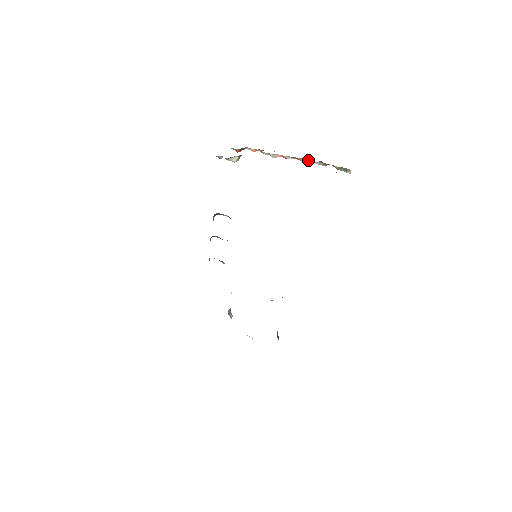
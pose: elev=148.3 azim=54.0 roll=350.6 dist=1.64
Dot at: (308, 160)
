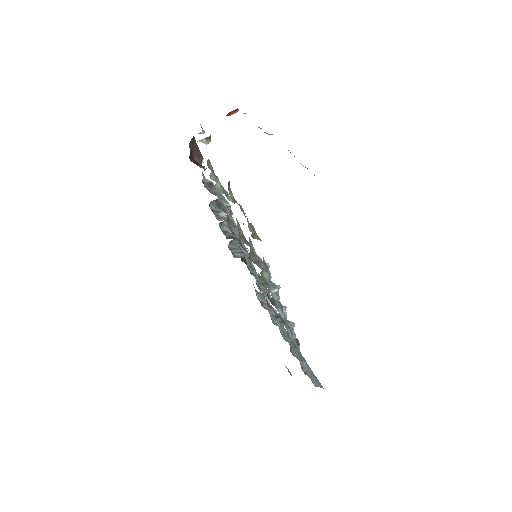
Dot at: occluded
